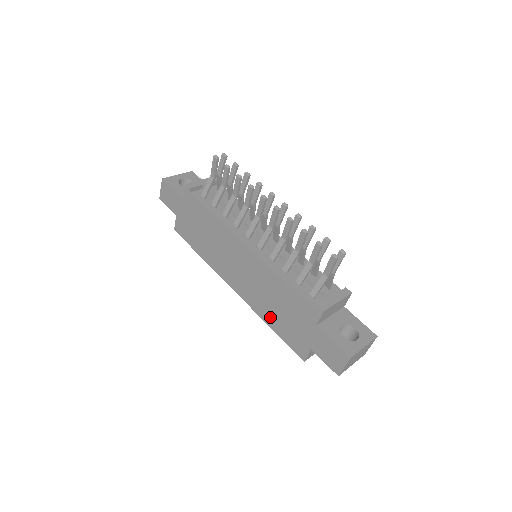
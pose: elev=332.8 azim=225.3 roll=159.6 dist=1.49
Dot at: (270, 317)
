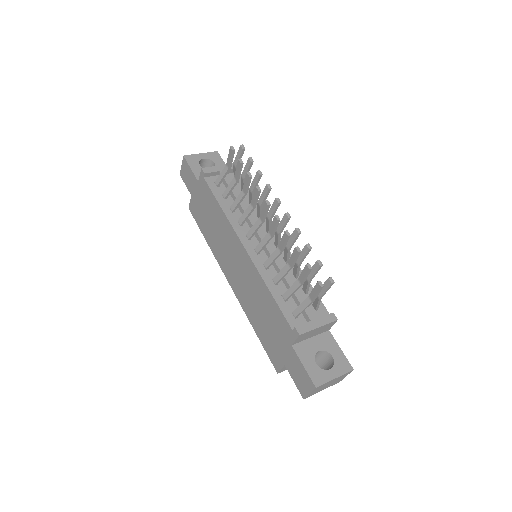
Dot at: (255, 321)
